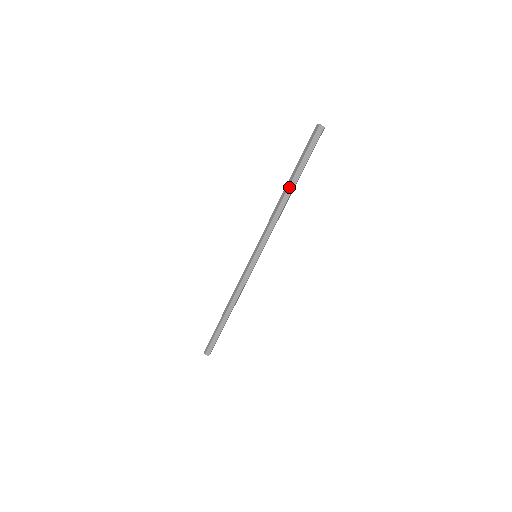
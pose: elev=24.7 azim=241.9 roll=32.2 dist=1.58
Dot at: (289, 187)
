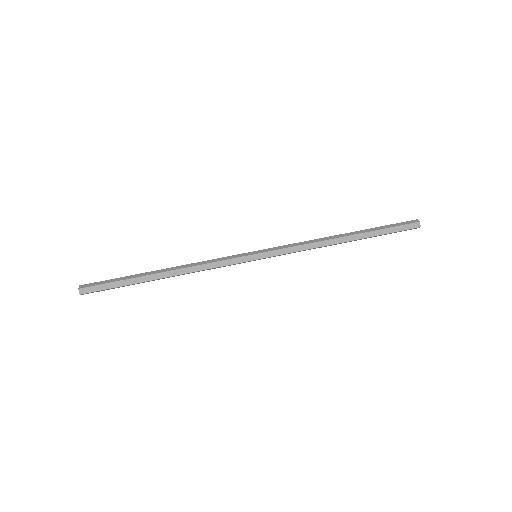
Dot at: (351, 236)
